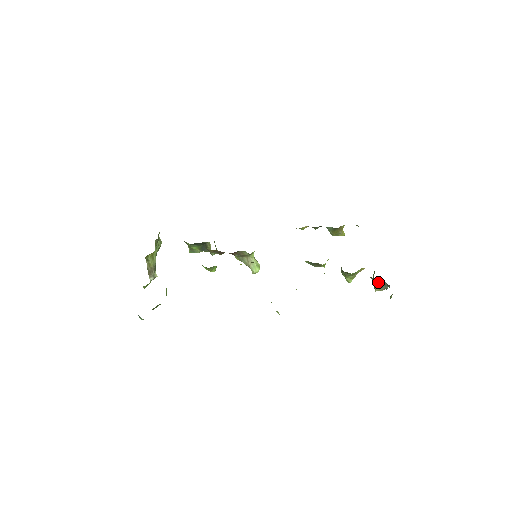
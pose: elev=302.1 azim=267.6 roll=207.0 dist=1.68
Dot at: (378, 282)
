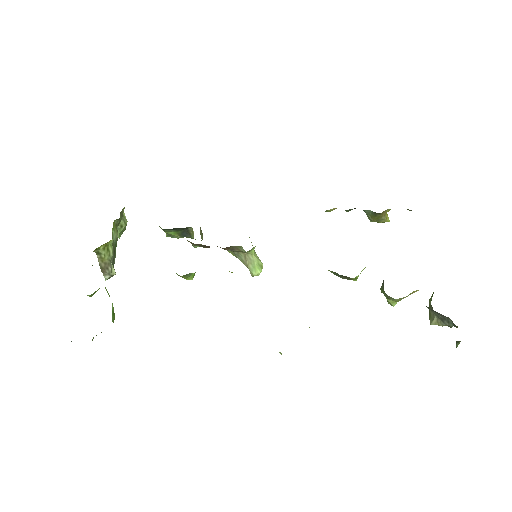
Dot at: (437, 314)
